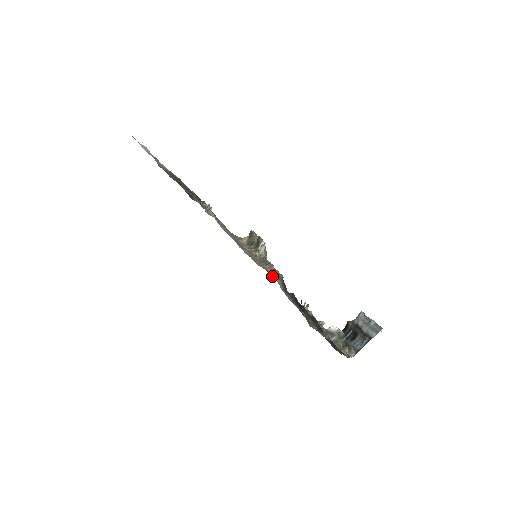
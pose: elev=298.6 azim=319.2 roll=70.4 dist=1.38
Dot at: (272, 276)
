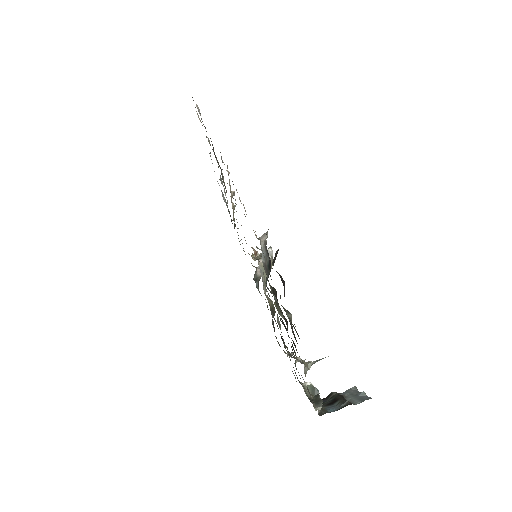
Dot at: occluded
